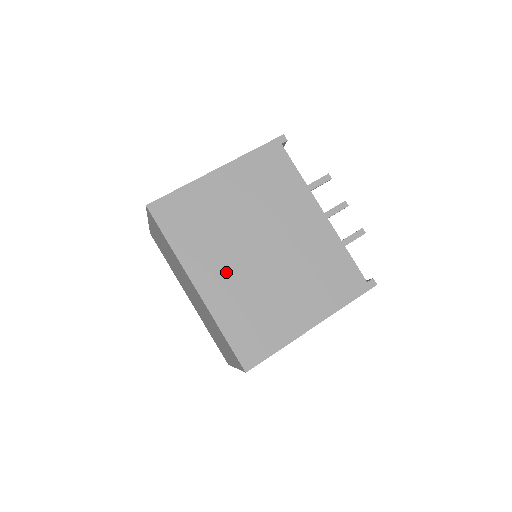
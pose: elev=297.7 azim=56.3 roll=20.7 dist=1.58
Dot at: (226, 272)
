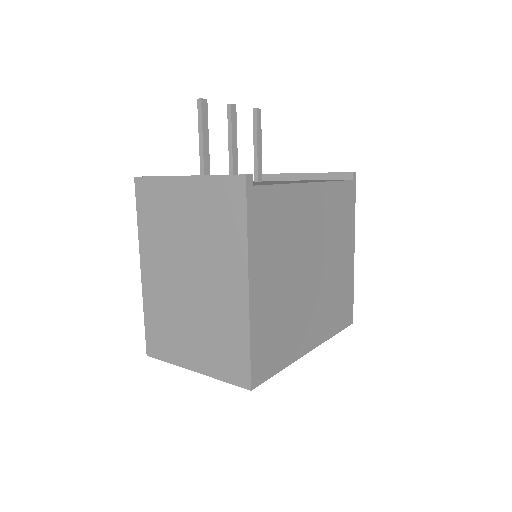
Dot at: (312, 316)
